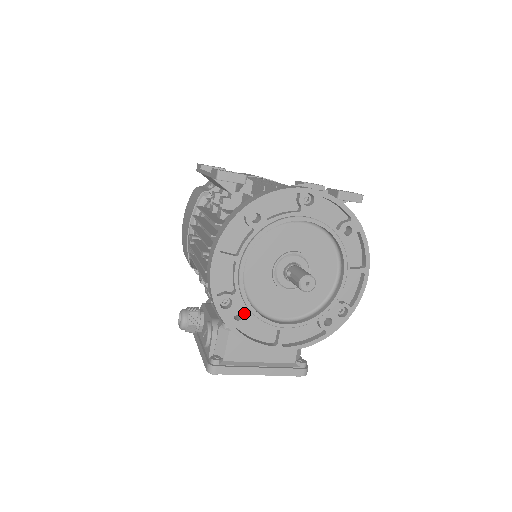
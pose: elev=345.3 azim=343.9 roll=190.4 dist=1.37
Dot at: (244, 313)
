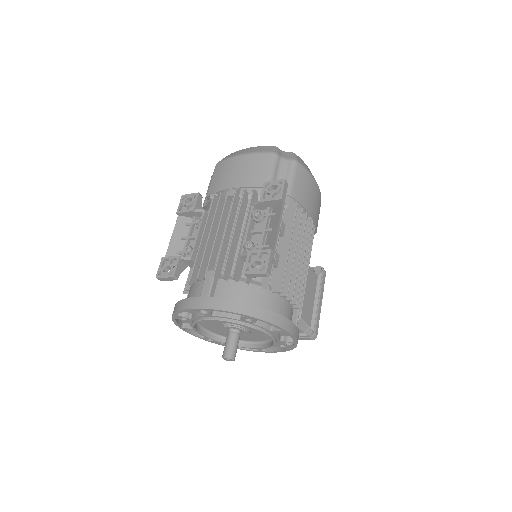
Dot at: occluded
